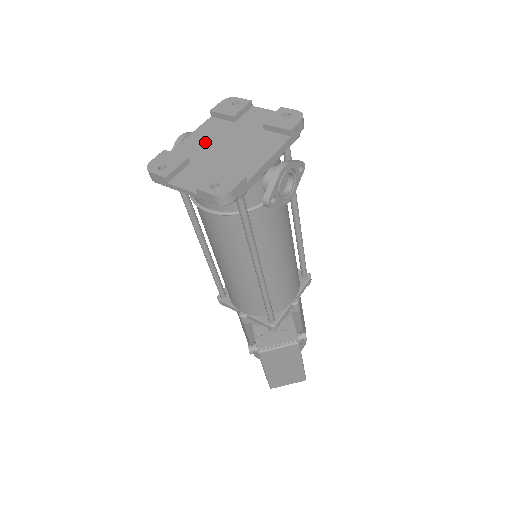
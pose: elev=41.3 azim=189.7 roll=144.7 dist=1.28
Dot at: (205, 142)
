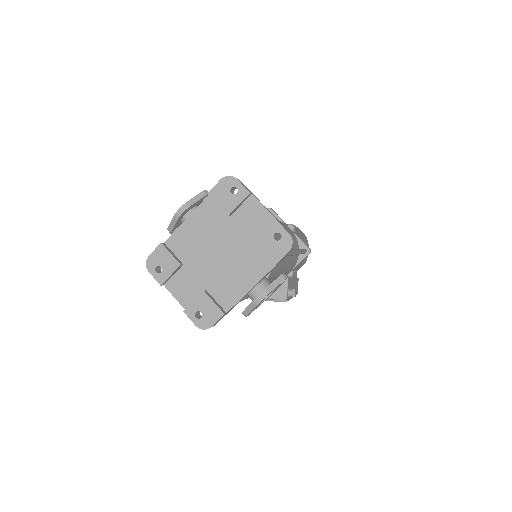
Dot at: (199, 238)
